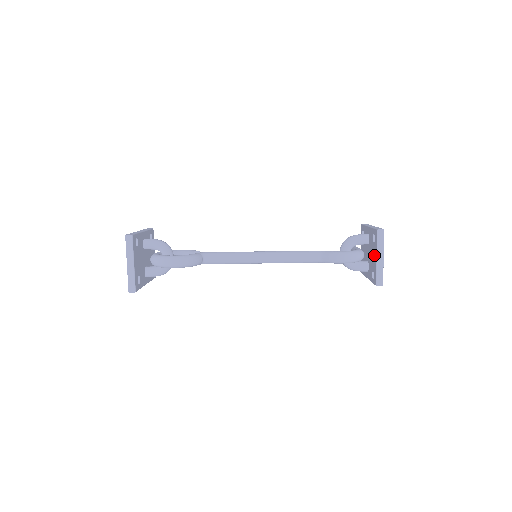
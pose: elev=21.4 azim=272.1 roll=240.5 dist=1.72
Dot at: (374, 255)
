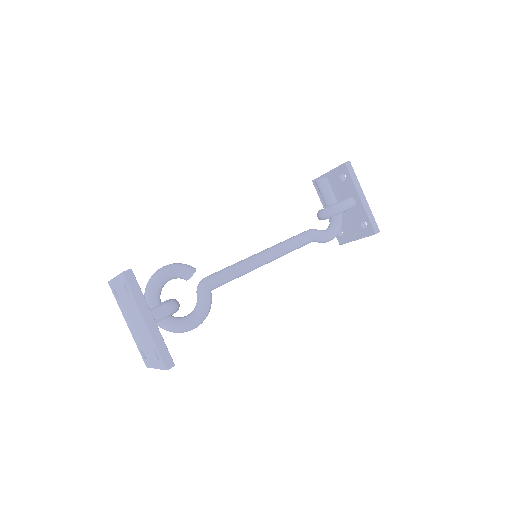
Dot at: (354, 233)
